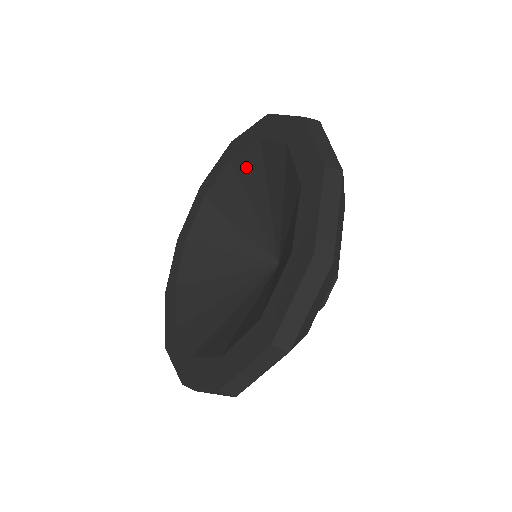
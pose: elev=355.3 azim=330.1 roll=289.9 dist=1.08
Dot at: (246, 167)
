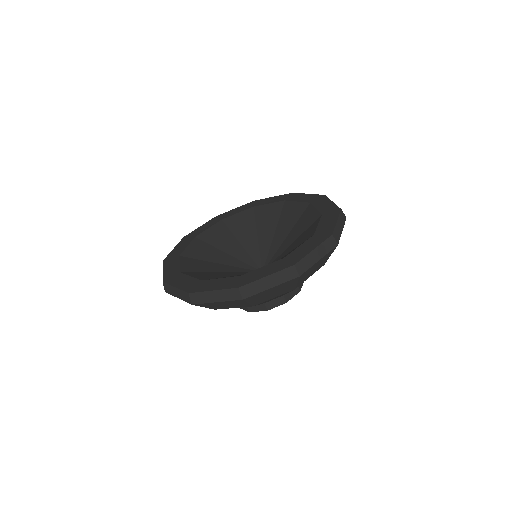
Dot at: (290, 210)
